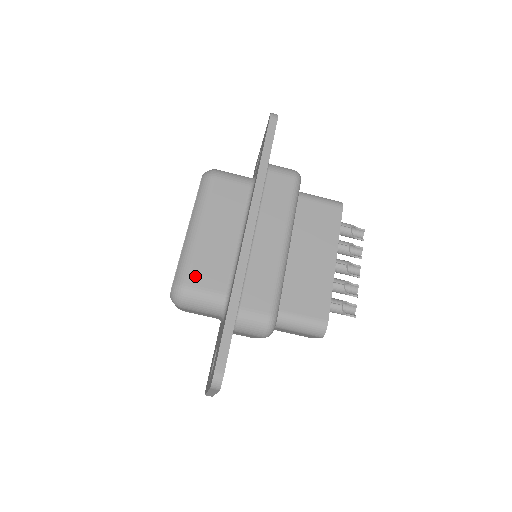
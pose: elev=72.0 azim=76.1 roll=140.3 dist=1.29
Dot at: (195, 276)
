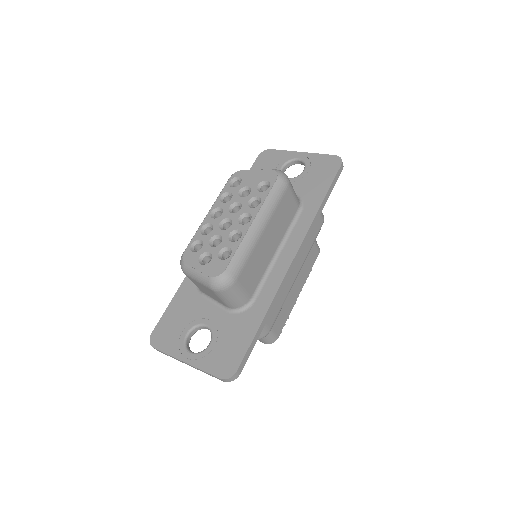
Dot at: (244, 274)
